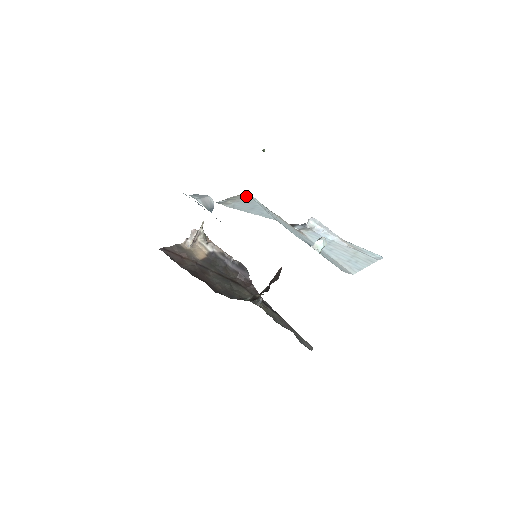
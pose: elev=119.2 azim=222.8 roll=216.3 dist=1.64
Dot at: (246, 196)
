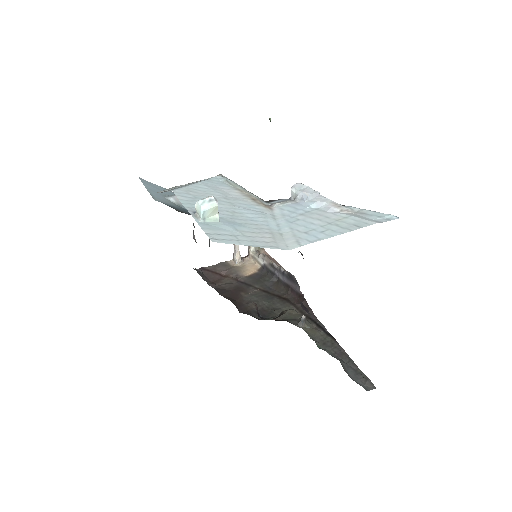
Dot at: occluded
